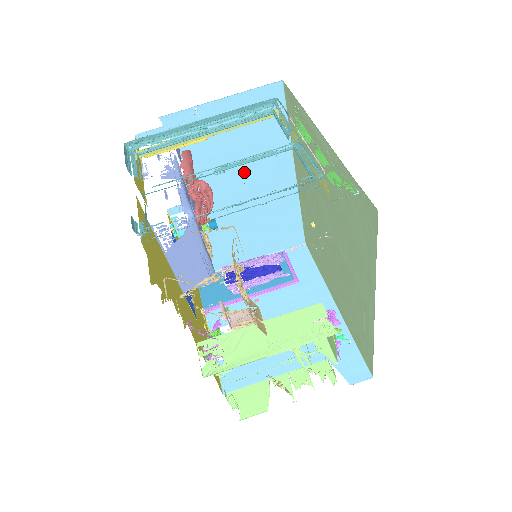
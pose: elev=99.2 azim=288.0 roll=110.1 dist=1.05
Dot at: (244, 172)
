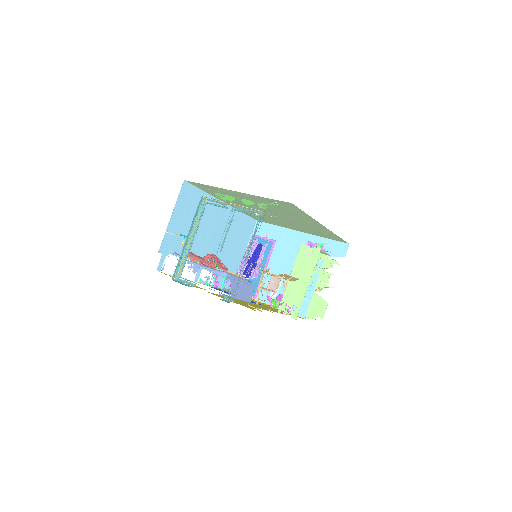
Dot at: (206, 229)
